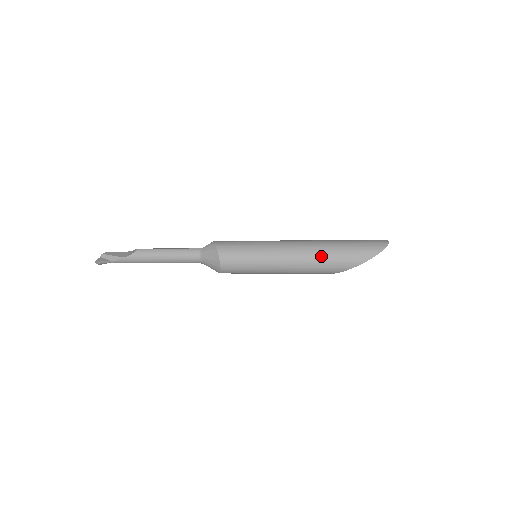
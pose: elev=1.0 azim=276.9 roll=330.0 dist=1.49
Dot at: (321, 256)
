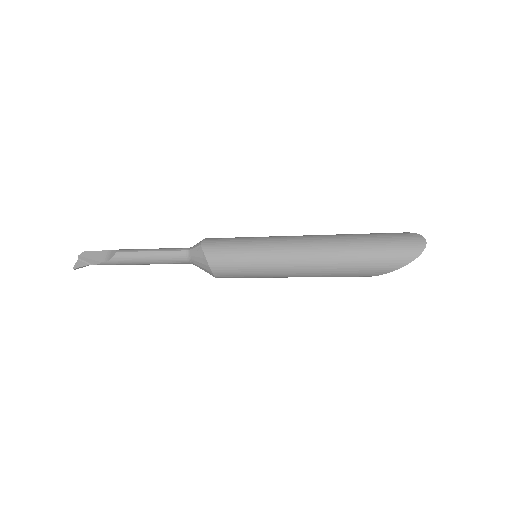
Dot at: (336, 266)
